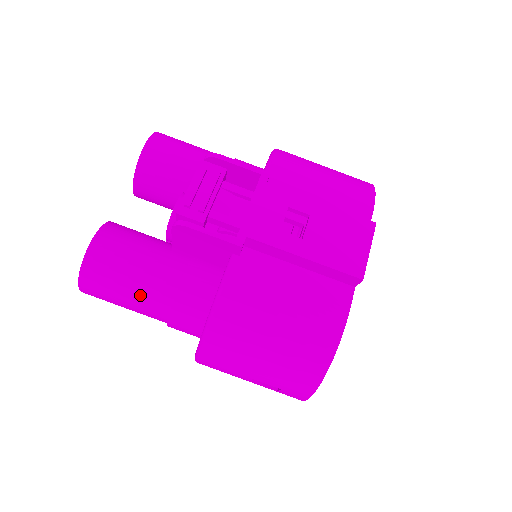
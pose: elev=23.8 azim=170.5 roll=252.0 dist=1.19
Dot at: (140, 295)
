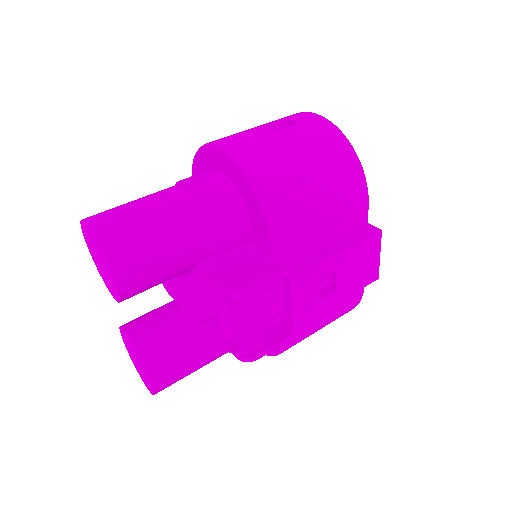
Dot at: occluded
